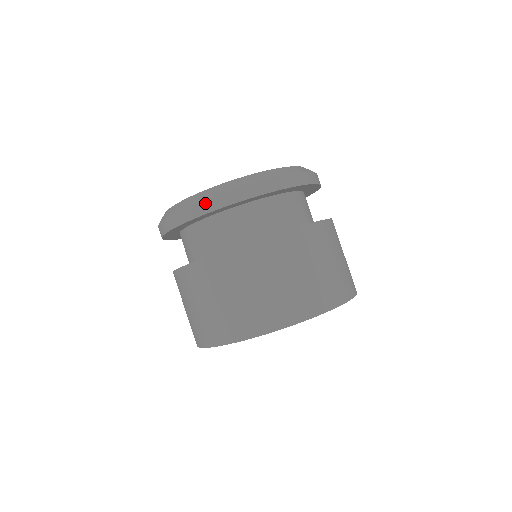
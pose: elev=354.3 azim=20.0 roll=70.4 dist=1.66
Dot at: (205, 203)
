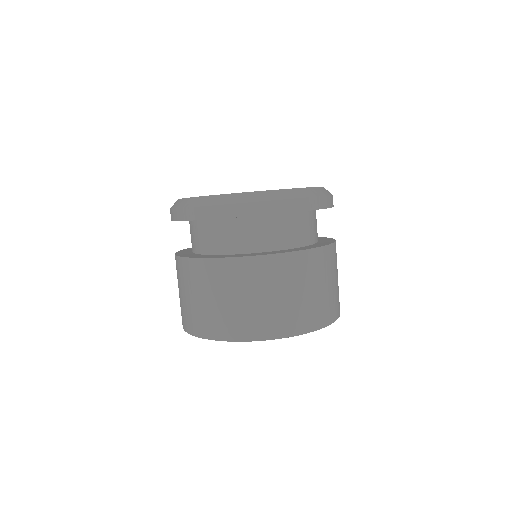
Dot at: (172, 212)
